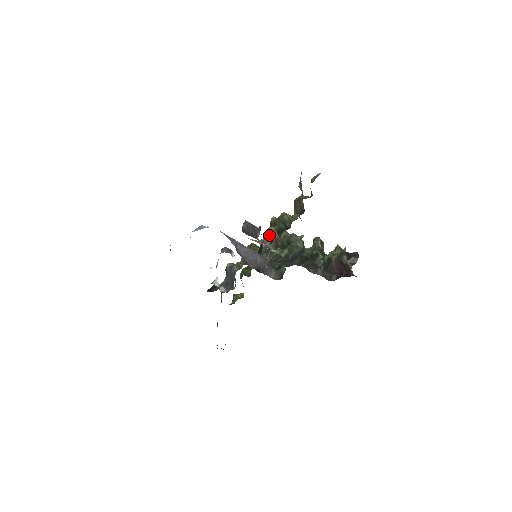
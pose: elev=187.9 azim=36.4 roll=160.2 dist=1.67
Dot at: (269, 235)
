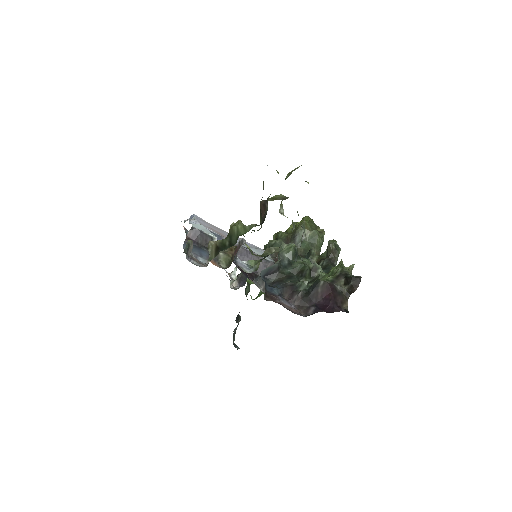
Dot at: occluded
